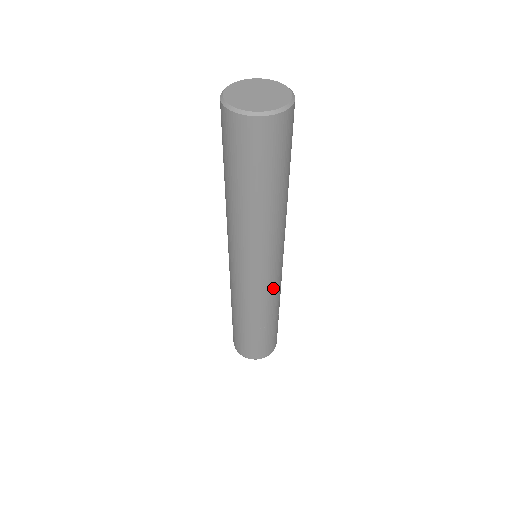
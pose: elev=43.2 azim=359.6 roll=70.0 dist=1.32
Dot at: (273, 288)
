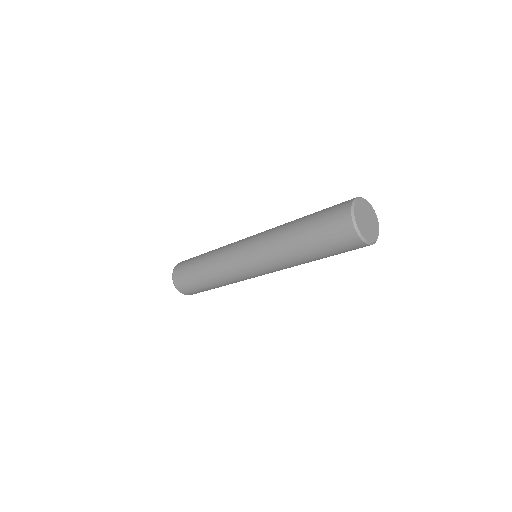
Dot at: occluded
